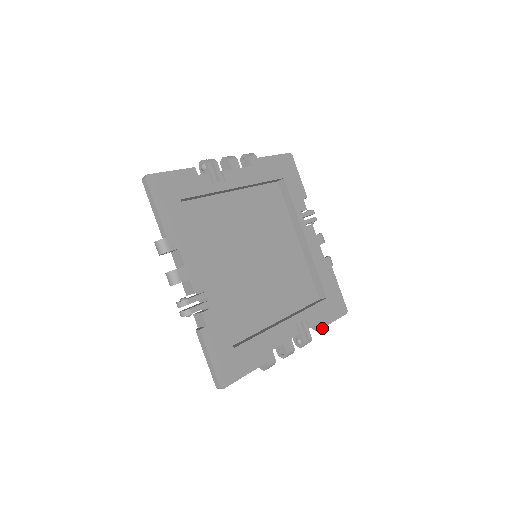
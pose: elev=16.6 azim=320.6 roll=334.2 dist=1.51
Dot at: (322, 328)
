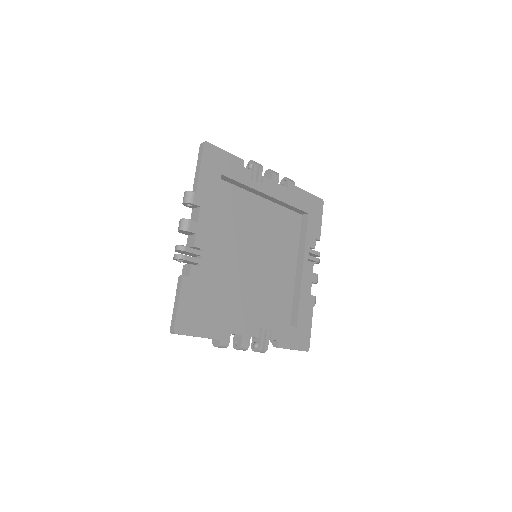
Dot at: occluded
